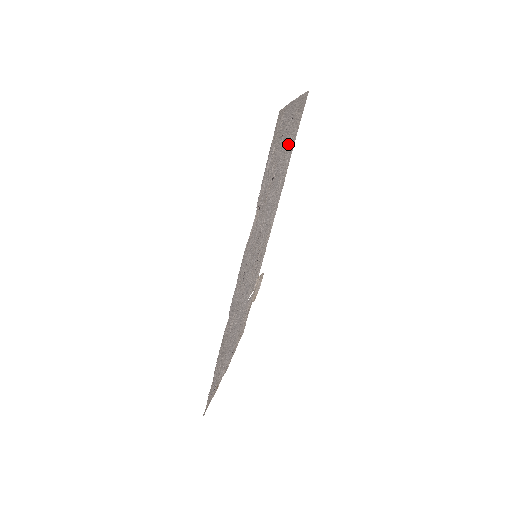
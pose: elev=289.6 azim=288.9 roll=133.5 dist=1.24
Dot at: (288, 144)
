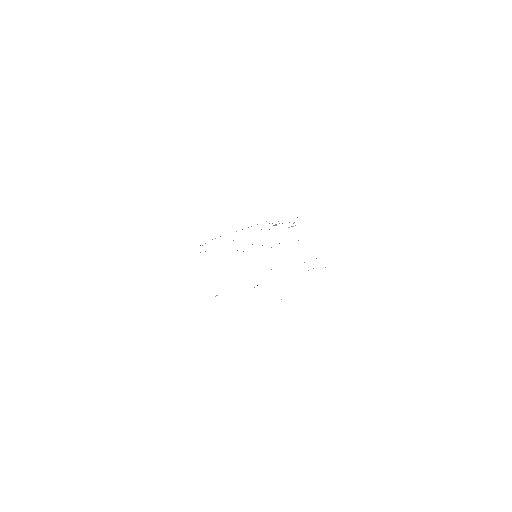
Dot at: occluded
